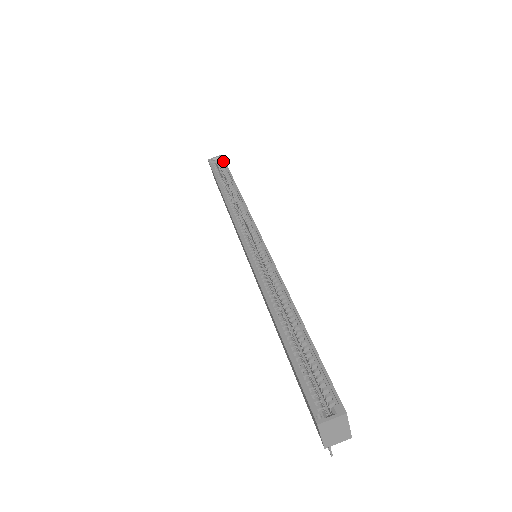
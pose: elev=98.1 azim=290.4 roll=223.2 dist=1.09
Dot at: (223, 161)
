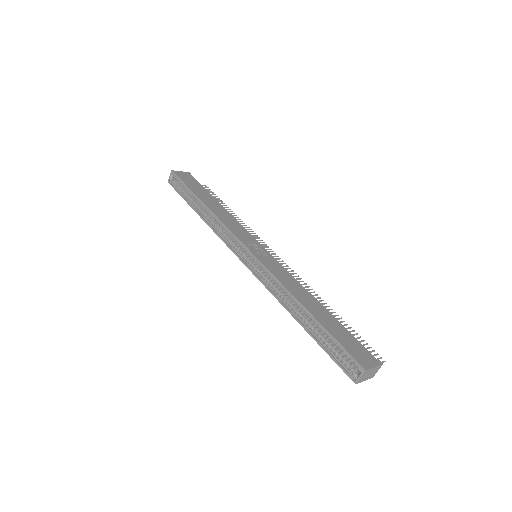
Dot at: (177, 178)
